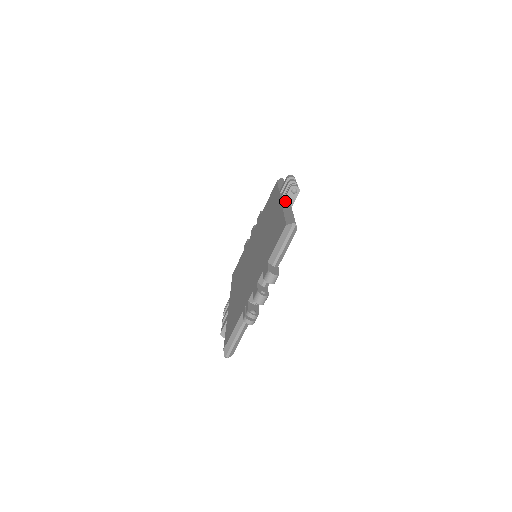
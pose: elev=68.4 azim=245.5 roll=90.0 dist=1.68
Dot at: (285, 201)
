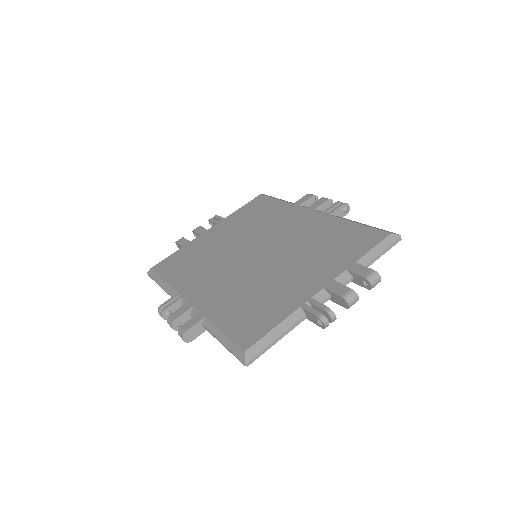
Dot at: (333, 214)
